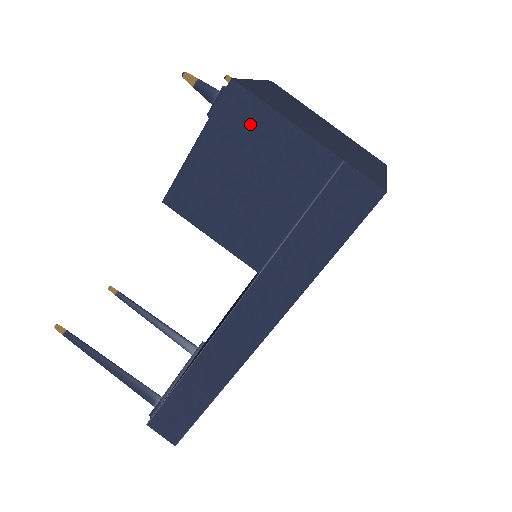
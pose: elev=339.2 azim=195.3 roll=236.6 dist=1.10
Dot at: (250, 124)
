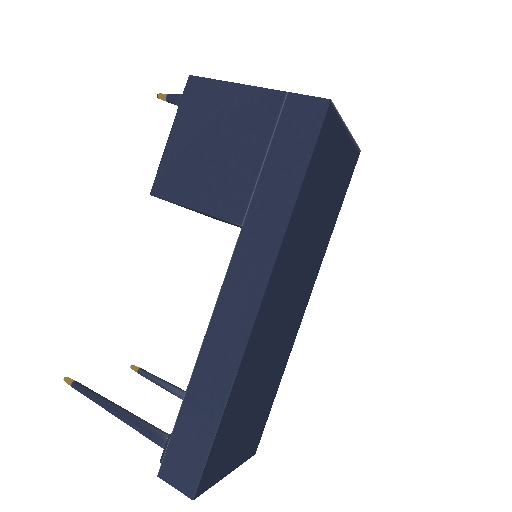
Dot at: (208, 100)
